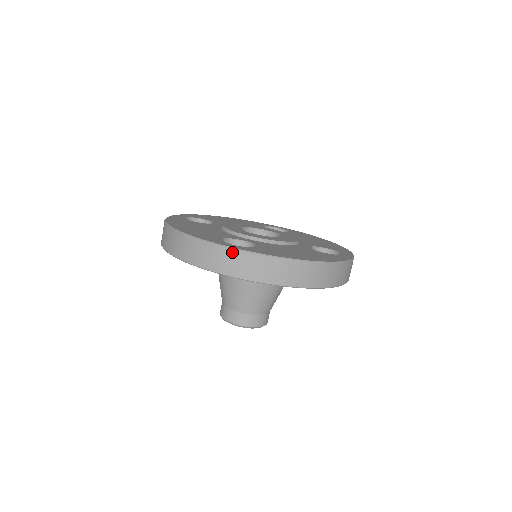
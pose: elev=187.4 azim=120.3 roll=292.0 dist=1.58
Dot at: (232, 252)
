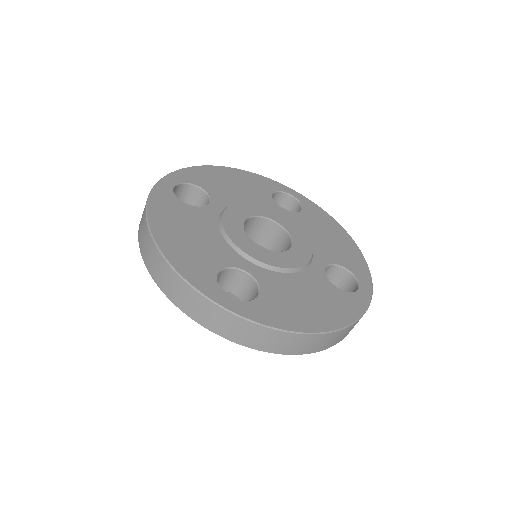
Dot at: (228, 315)
